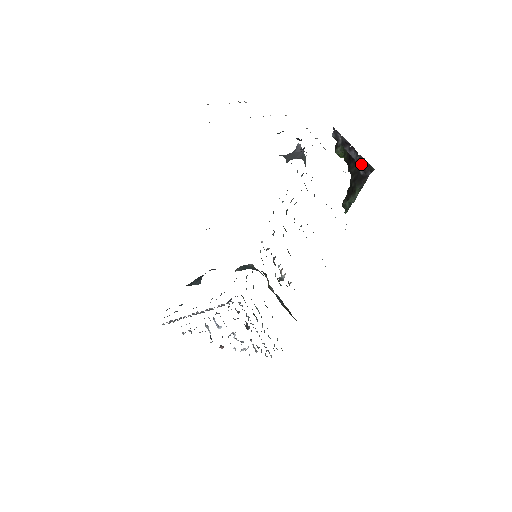
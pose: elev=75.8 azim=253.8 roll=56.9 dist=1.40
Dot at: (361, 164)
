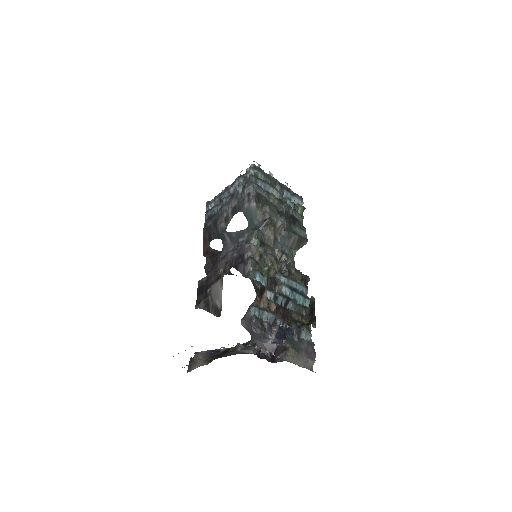
Dot at: occluded
